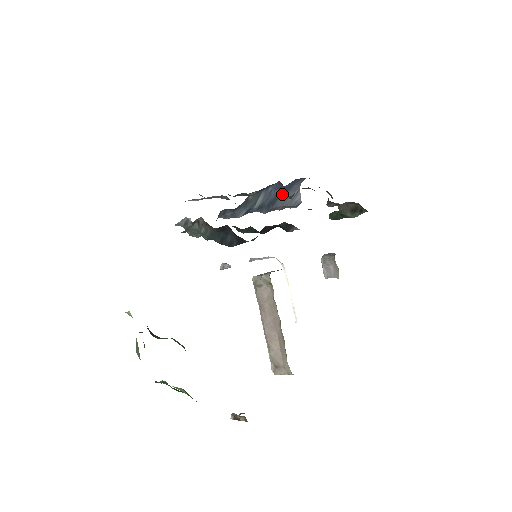
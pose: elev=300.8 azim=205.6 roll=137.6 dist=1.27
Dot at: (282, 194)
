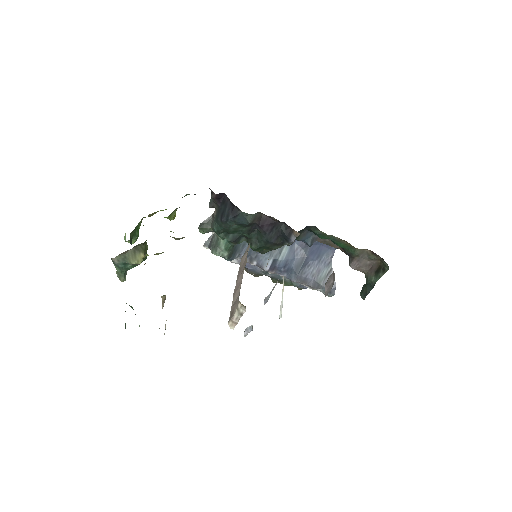
Dot at: (311, 261)
